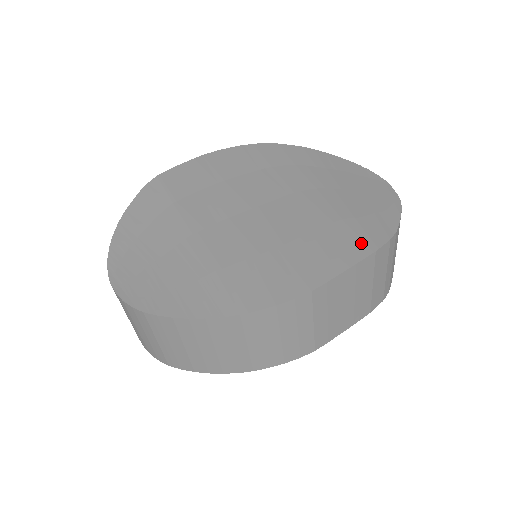
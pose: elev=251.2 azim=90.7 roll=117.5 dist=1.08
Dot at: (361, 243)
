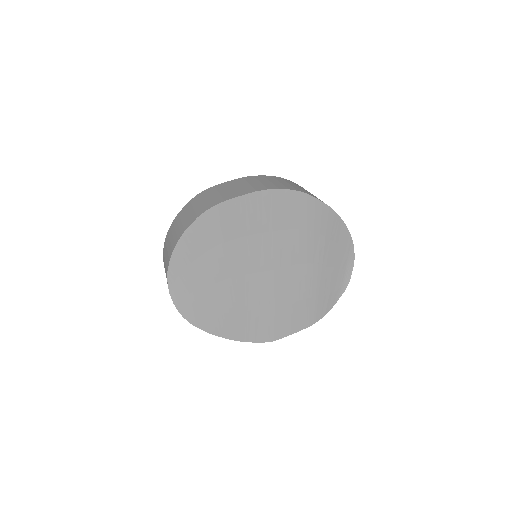
Dot at: (310, 318)
